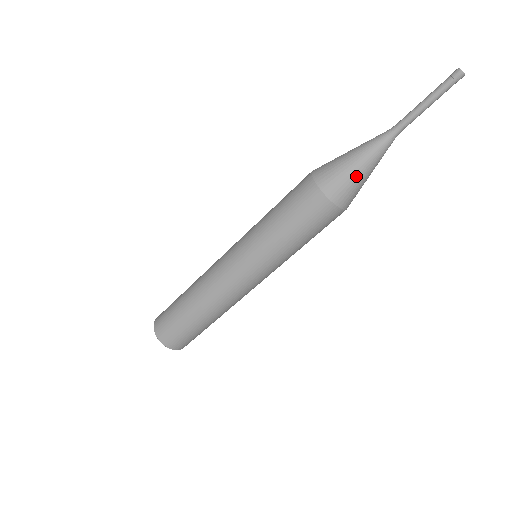
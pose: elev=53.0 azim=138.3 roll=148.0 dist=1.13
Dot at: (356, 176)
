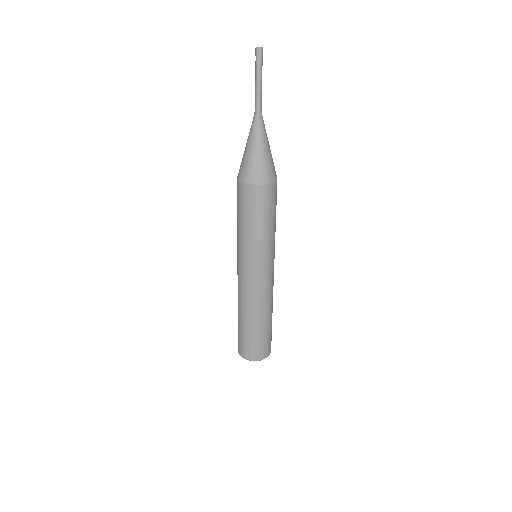
Dot at: (258, 158)
